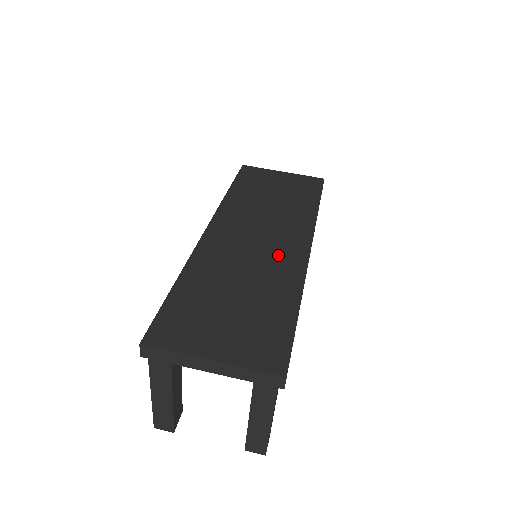
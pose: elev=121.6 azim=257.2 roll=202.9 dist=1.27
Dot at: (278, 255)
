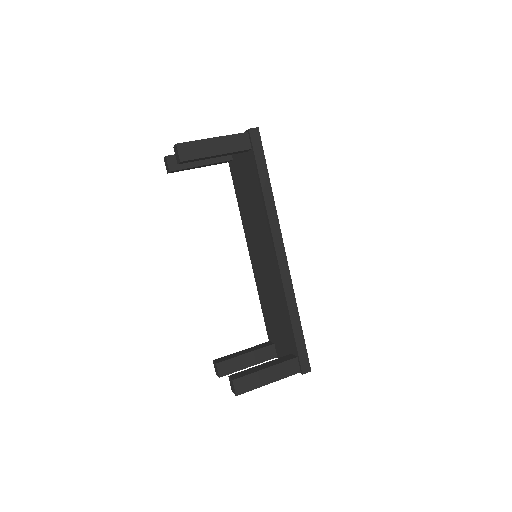
Dot at: occluded
